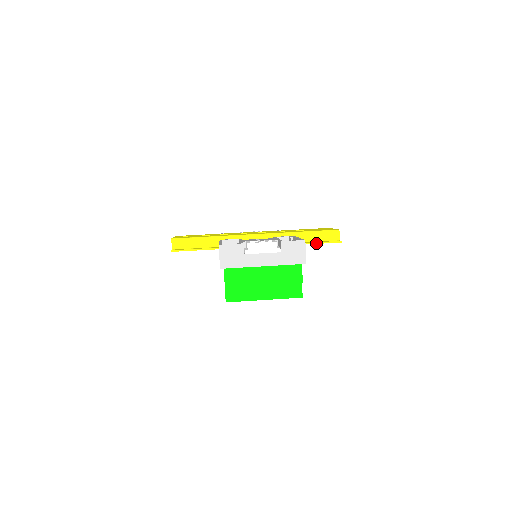
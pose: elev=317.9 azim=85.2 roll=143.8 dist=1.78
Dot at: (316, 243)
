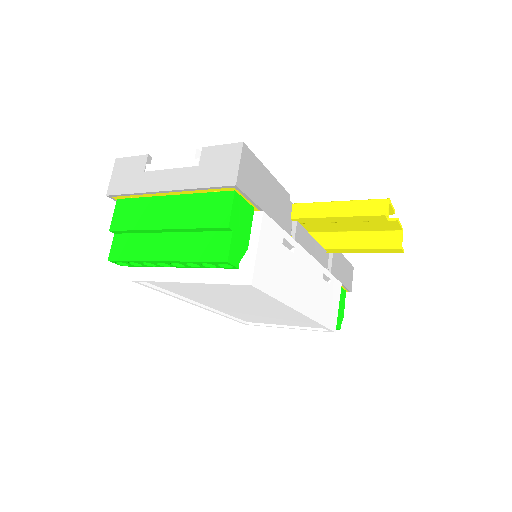
Dot at: (334, 216)
